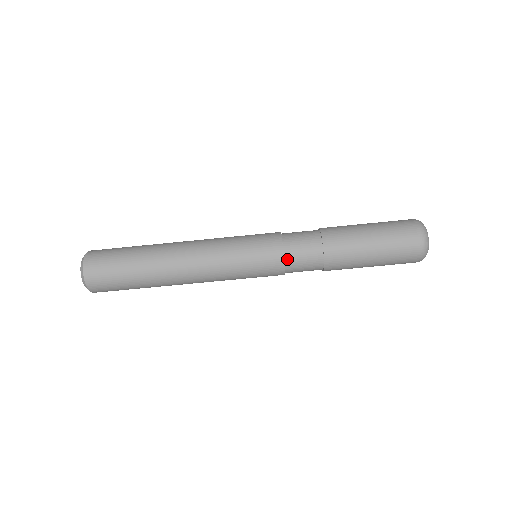
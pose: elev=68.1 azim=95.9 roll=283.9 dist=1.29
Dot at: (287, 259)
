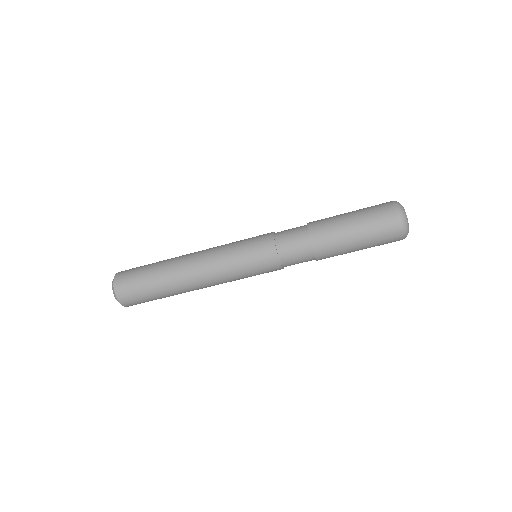
Dot at: (285, 266)
